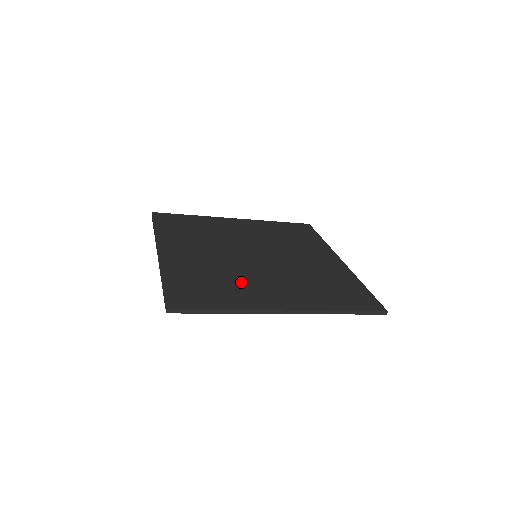
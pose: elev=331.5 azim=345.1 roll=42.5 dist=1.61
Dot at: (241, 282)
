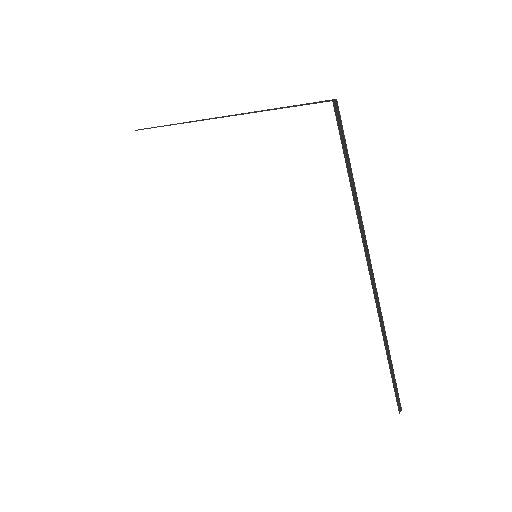
Dot at: occluded
